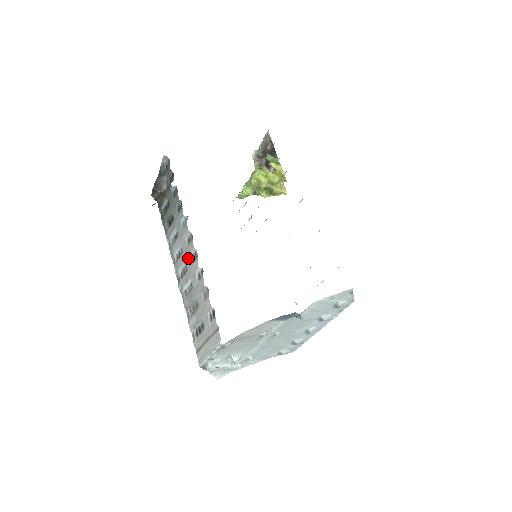
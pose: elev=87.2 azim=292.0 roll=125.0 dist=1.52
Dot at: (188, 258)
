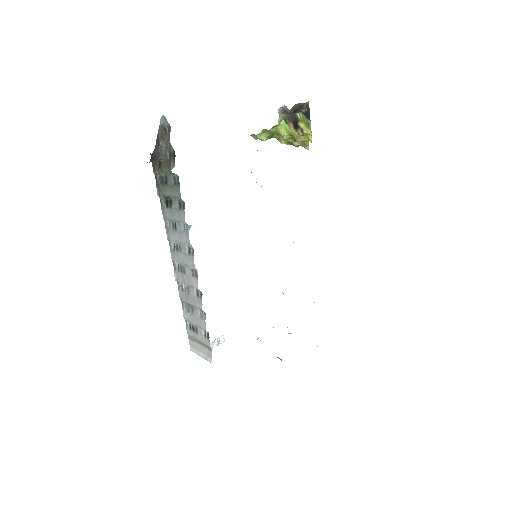
Dot at: (187, 266)
